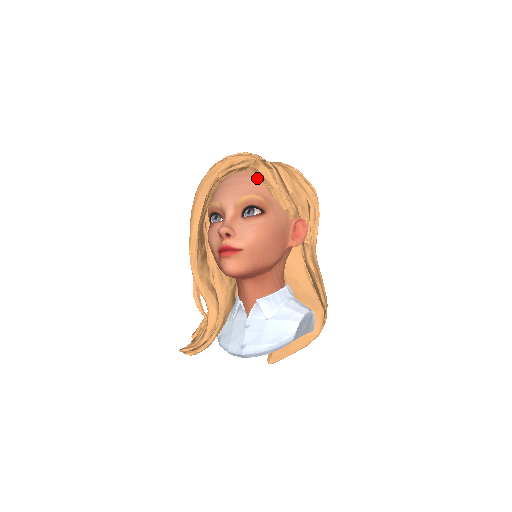
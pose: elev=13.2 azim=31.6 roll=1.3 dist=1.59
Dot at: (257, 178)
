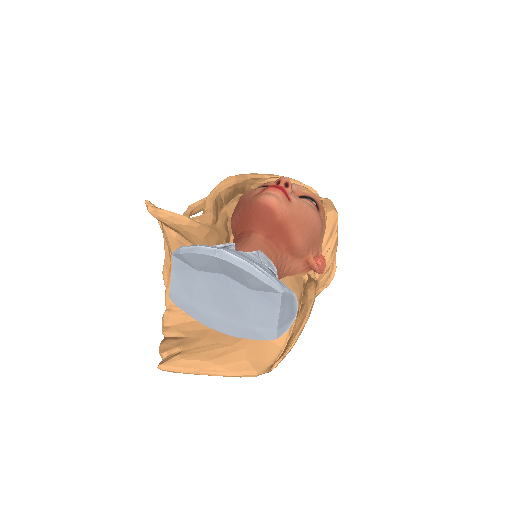
Dot at: occluded
